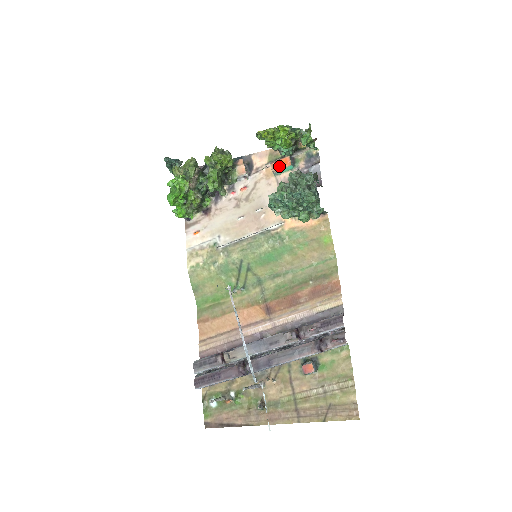
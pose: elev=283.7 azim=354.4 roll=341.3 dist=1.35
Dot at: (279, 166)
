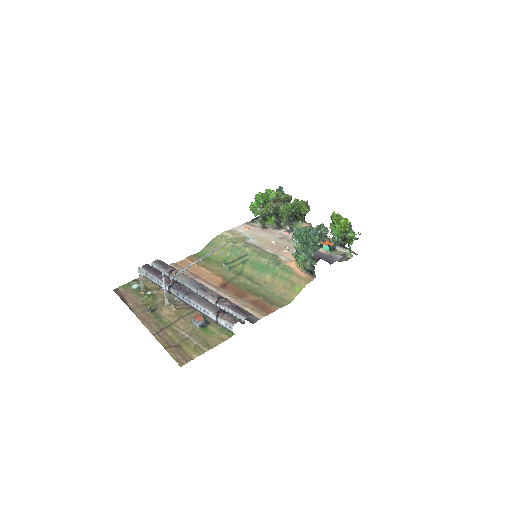
Dot at: (324, 242)
